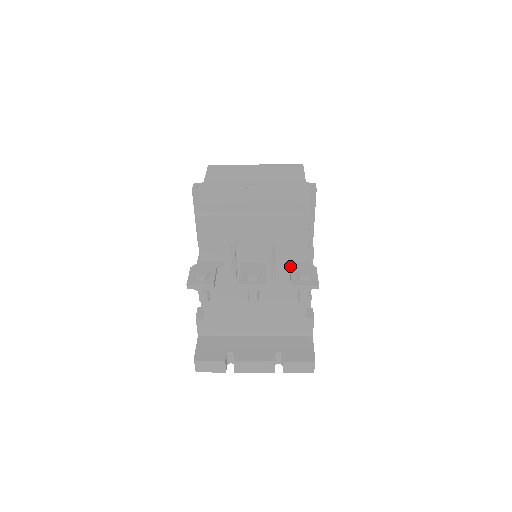
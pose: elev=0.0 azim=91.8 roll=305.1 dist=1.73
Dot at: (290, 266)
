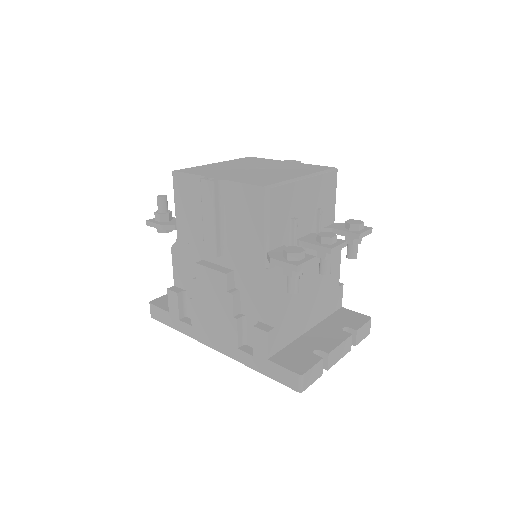
Dot at: (333, 228)
